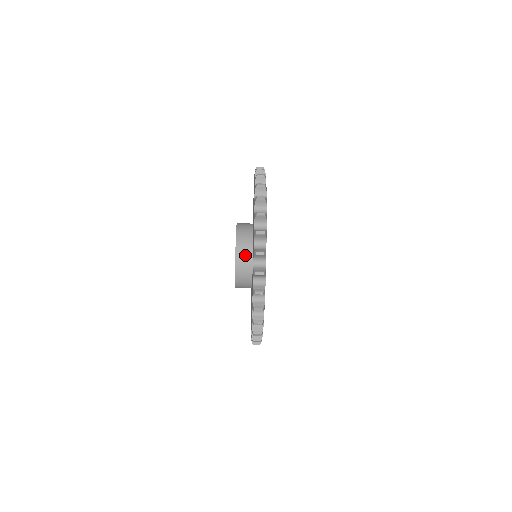
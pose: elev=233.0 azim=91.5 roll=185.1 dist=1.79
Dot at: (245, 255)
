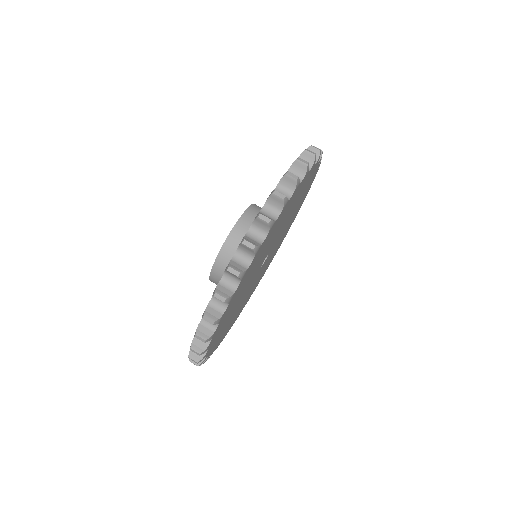
Dot at: (234, 252)
